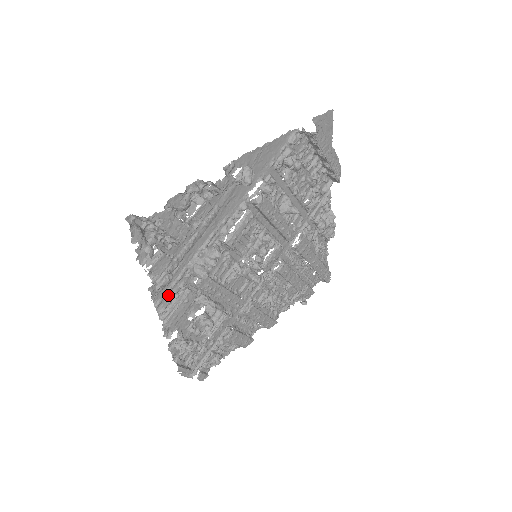
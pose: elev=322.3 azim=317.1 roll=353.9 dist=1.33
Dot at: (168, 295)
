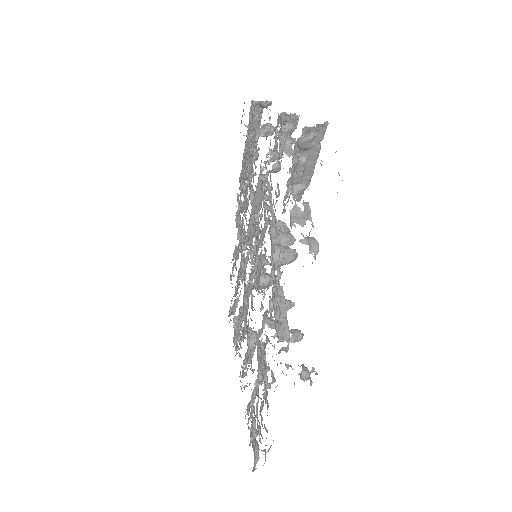
Dot at: (274, 298)
